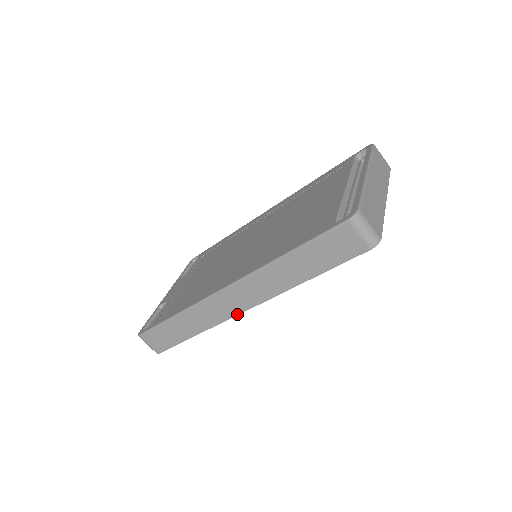
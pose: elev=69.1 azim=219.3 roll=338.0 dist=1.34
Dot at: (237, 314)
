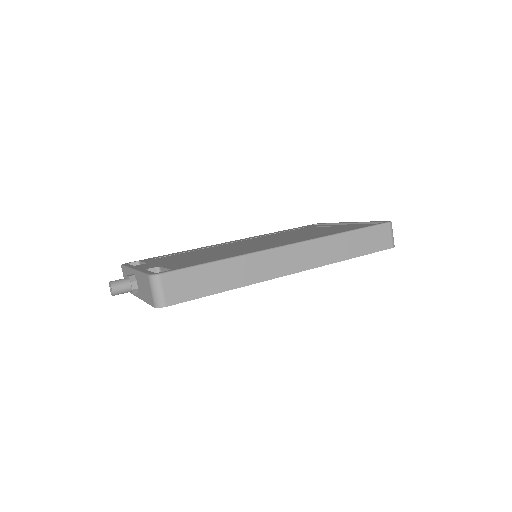
Dot at: (285, 275)
